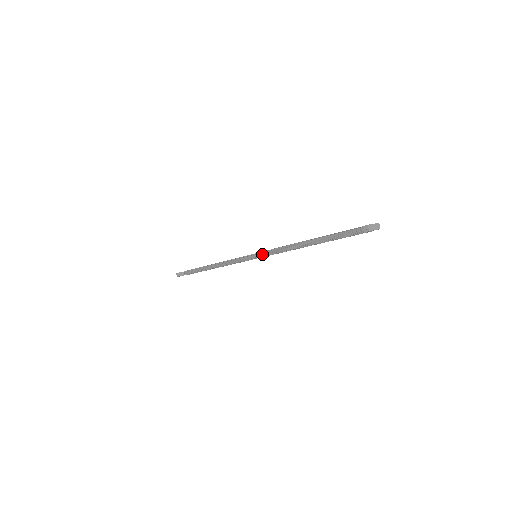
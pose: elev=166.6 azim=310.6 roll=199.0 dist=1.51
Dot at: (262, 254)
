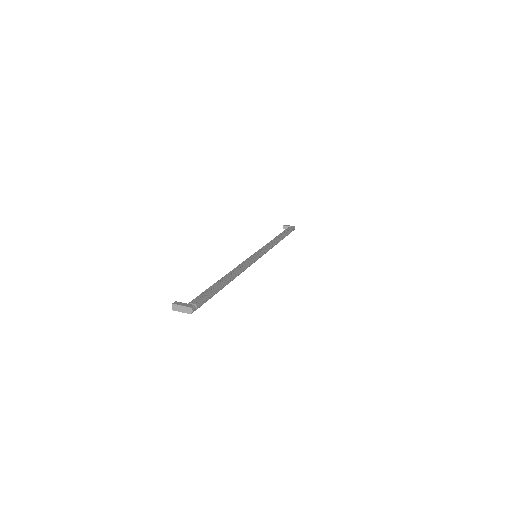
Dot at: occluded
